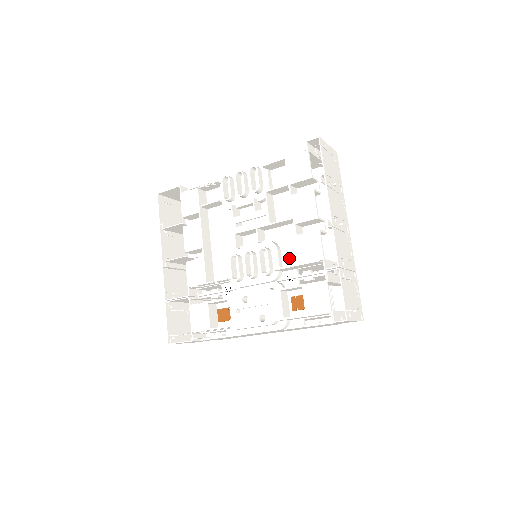
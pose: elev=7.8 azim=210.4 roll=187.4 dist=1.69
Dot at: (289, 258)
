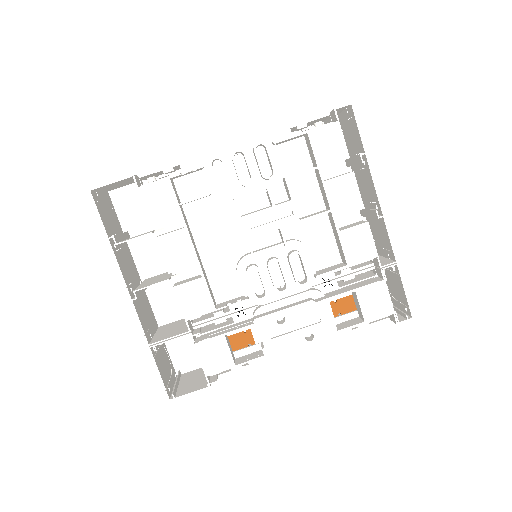
Dot at: (321, 257)
